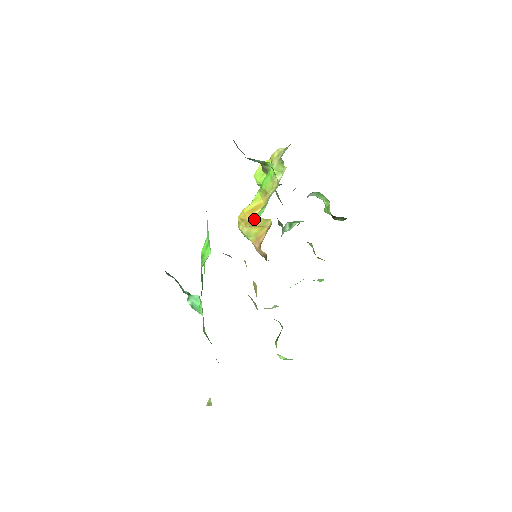
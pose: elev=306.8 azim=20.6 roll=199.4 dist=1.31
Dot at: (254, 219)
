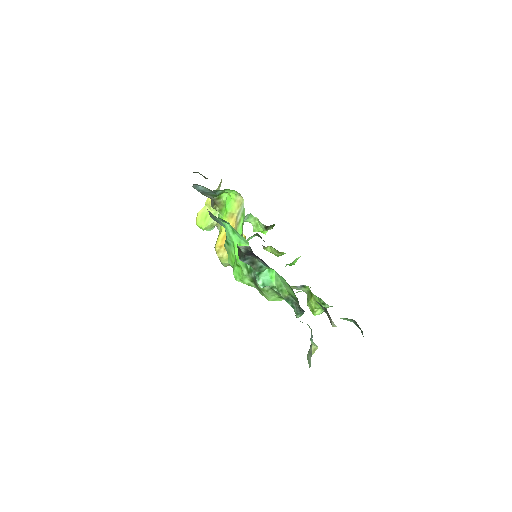
Dot at: occluded
